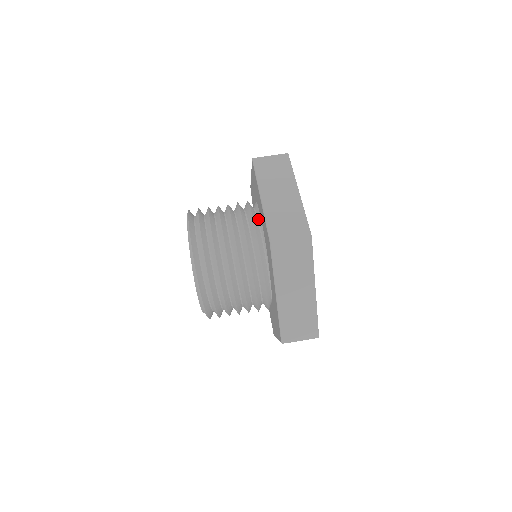
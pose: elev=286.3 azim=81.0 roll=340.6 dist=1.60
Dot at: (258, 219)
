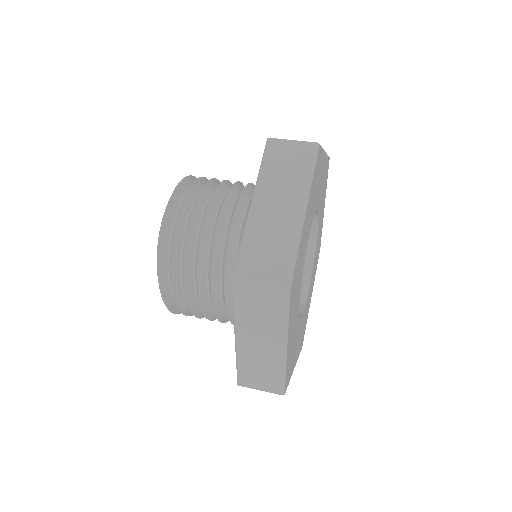
Dot at: occluded
